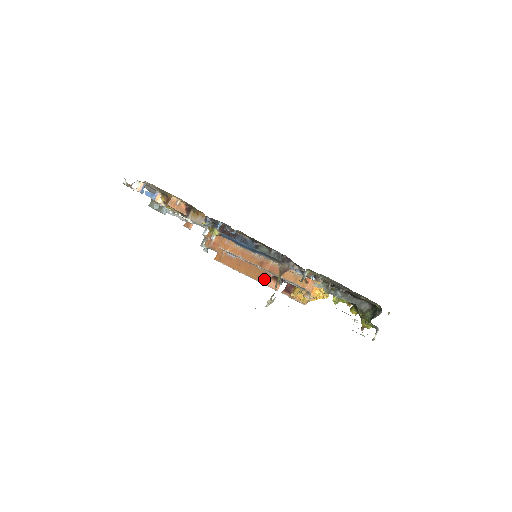
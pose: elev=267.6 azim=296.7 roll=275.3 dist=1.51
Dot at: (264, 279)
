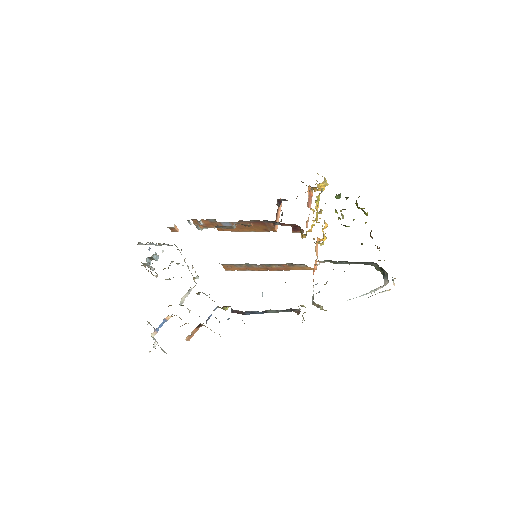
Dot at: (270, 230)
